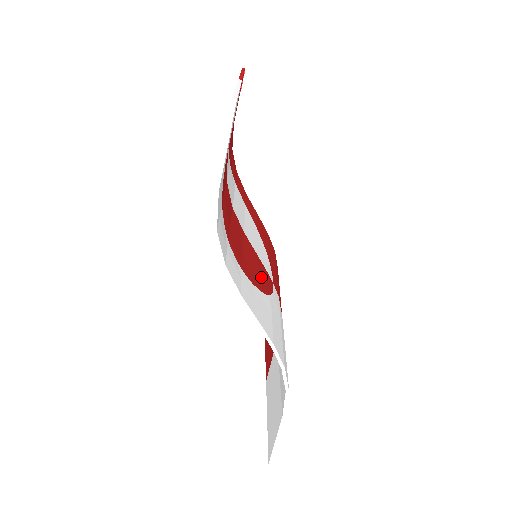
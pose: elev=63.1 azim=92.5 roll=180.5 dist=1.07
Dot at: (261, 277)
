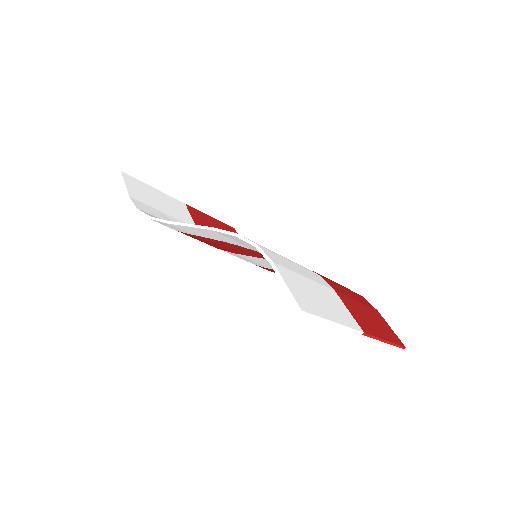
Dot at: occluded
